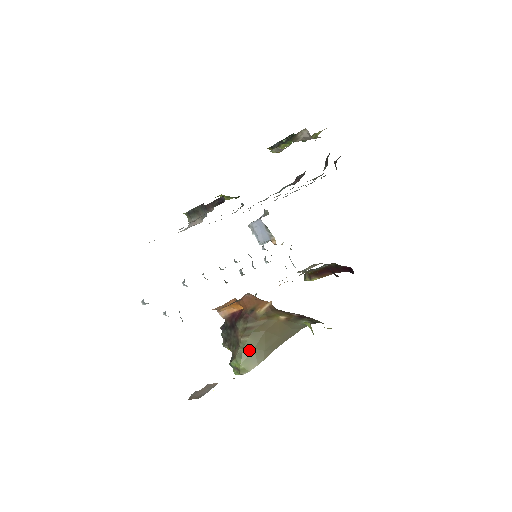
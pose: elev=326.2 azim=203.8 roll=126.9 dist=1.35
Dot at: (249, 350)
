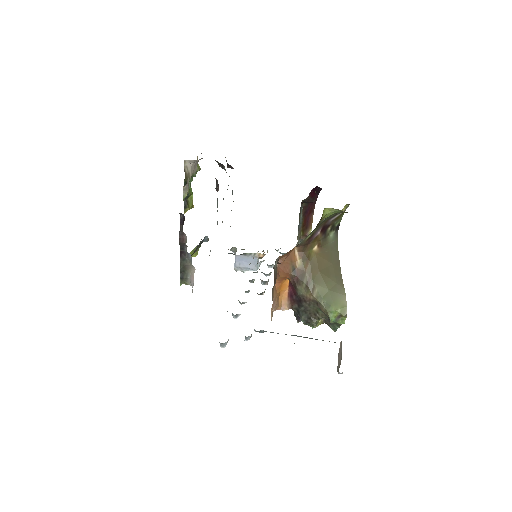
Dot at: (327, 295)
